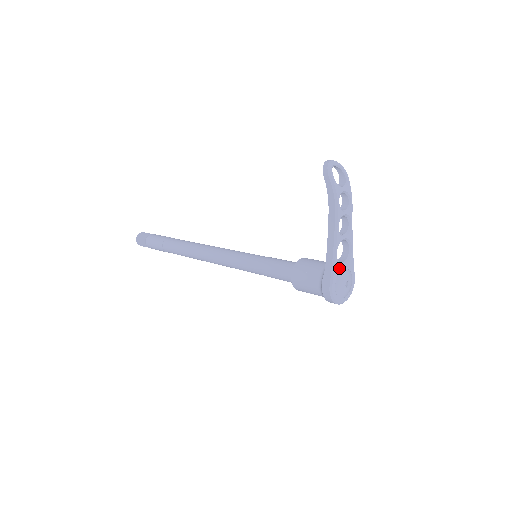
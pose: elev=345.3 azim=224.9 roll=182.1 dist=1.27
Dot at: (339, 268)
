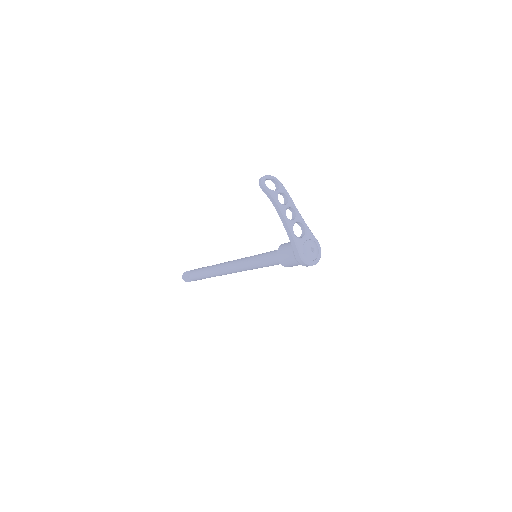
Dot at: (301, 242)
